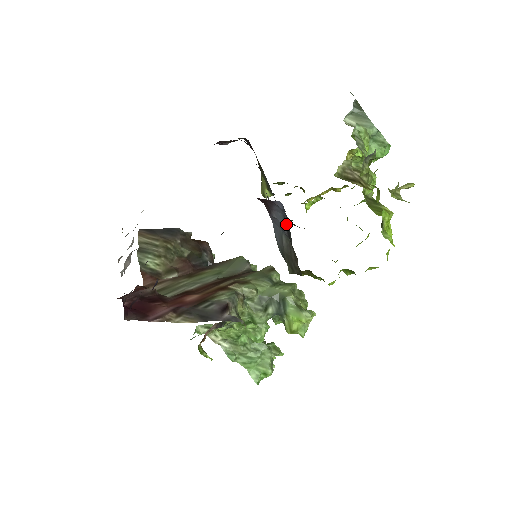
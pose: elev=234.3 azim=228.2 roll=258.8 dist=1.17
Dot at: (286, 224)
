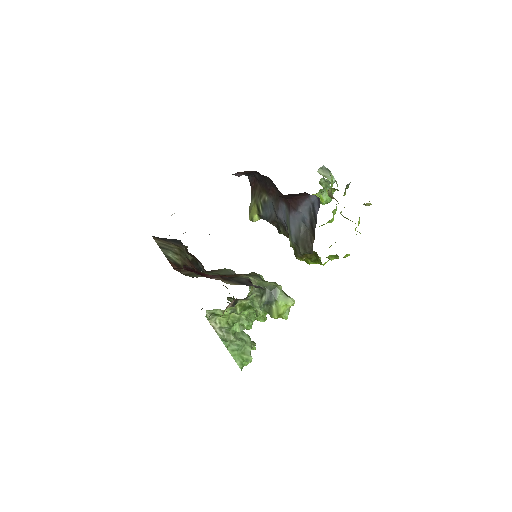
Dot at: (316, 210)
